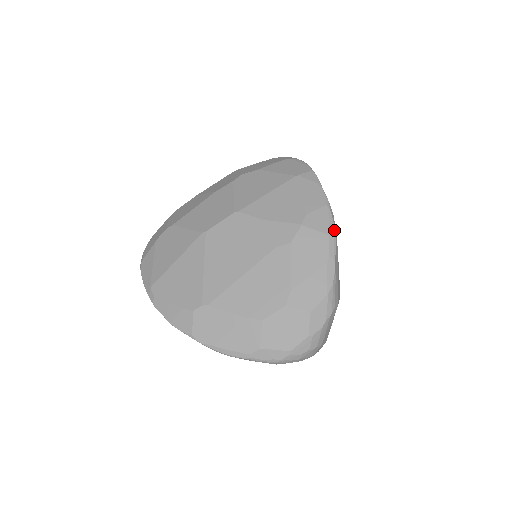
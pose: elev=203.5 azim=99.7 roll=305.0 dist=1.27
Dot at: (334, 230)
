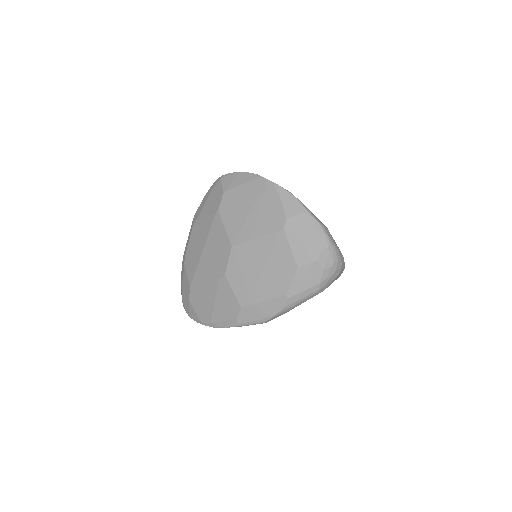
Dot at: occluded
